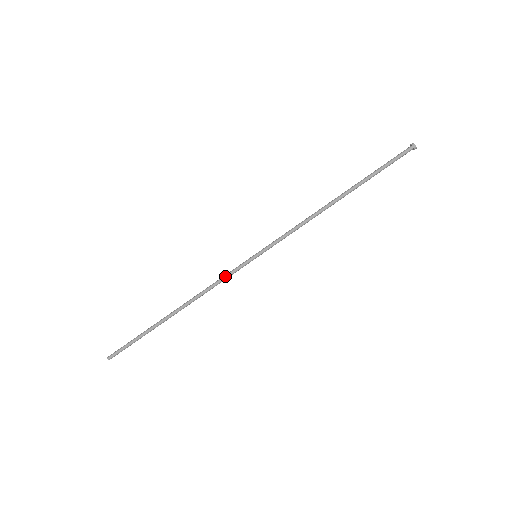
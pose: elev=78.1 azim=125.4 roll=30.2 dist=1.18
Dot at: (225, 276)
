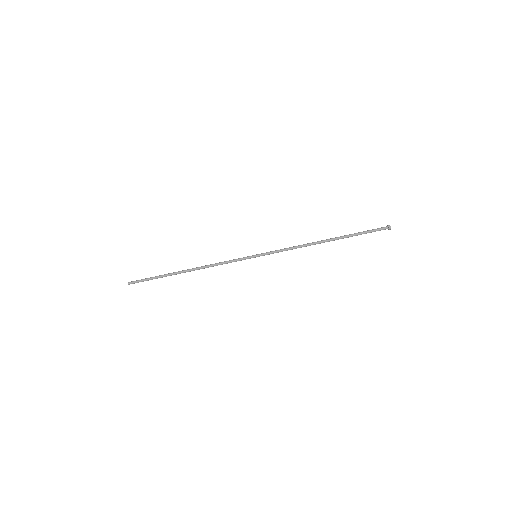
Dot at: (230, 260)
